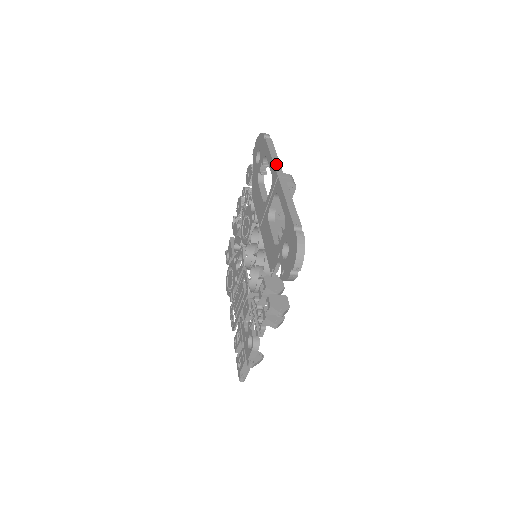
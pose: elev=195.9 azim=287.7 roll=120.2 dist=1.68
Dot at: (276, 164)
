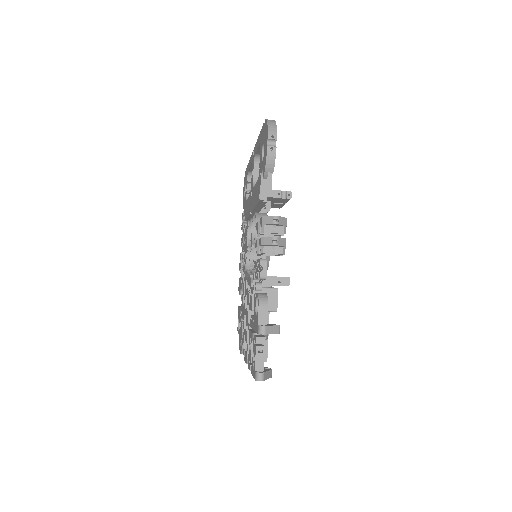
Dot at: occluded
